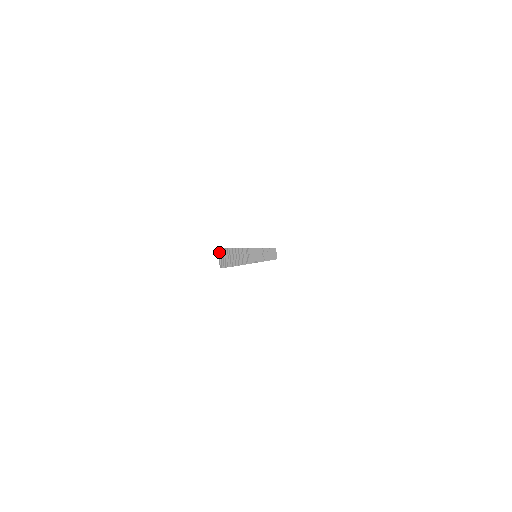
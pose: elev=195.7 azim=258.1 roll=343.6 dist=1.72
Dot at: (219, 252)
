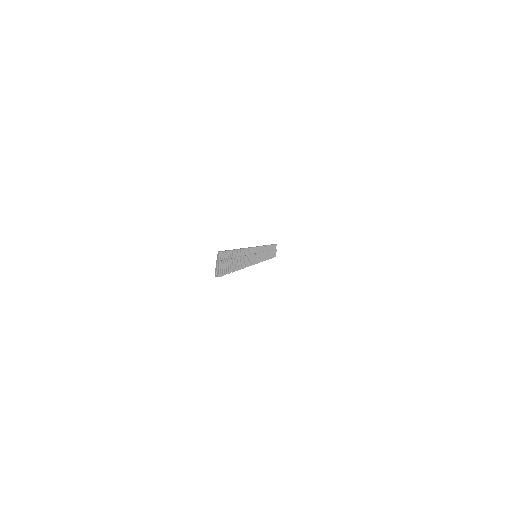
Dot at: (217, 256)
